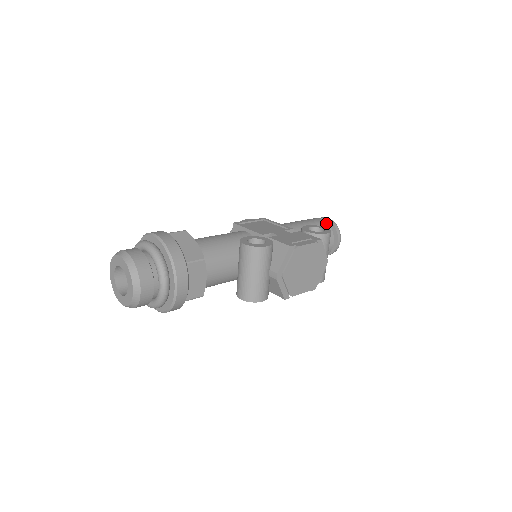
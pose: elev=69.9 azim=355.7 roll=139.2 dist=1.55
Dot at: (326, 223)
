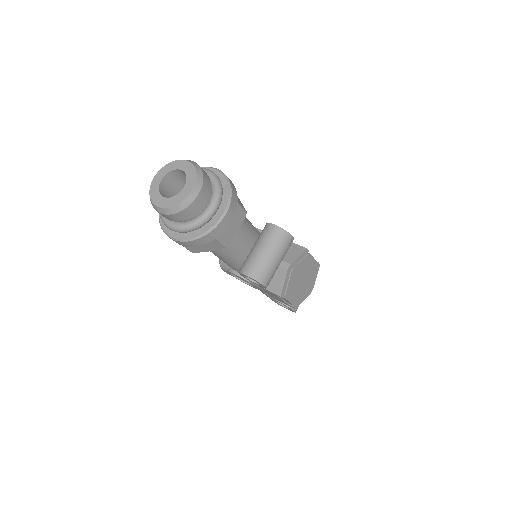
Dot at: occluded
